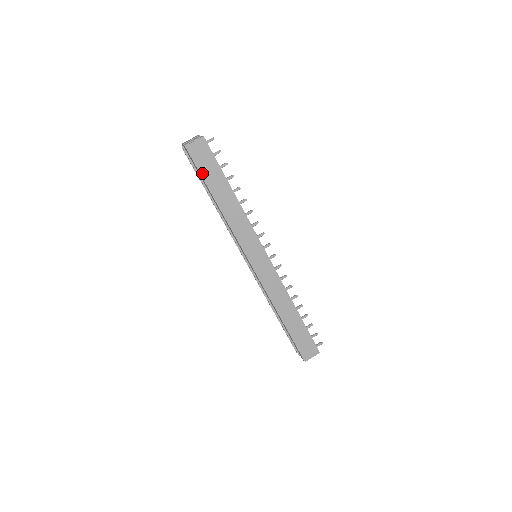
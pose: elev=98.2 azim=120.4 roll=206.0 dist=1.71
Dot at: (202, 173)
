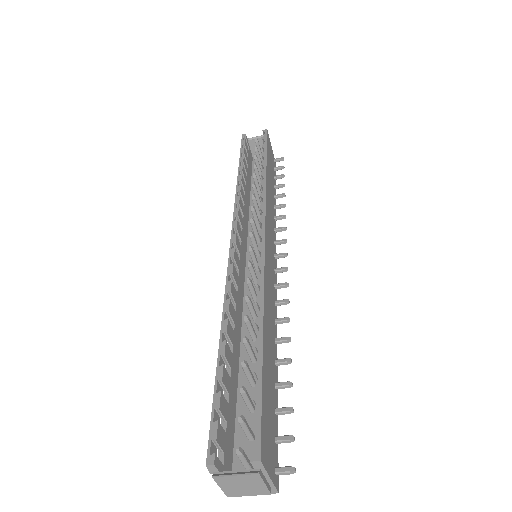
Dot at: occluded
